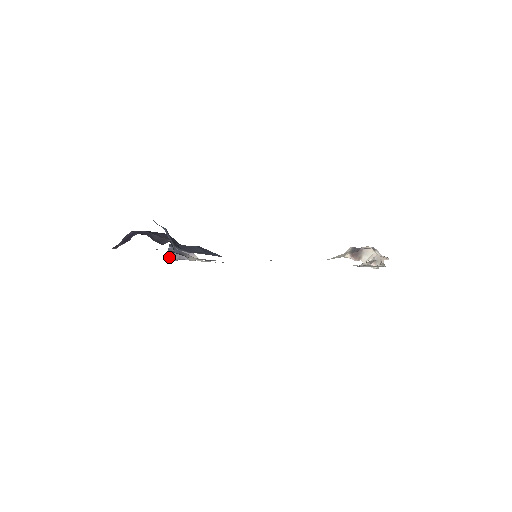
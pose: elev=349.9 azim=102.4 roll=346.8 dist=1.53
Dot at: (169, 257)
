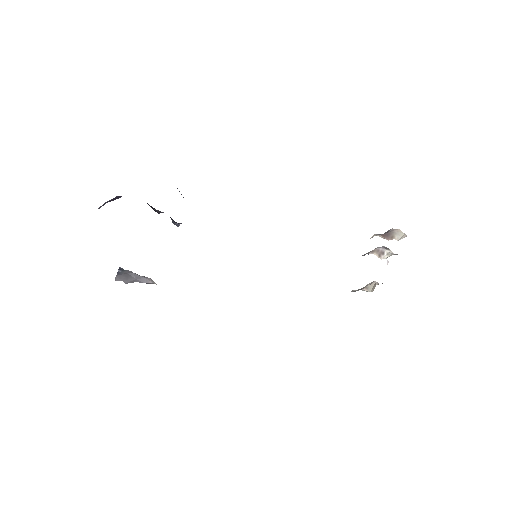
Dot at: (120, 279)
